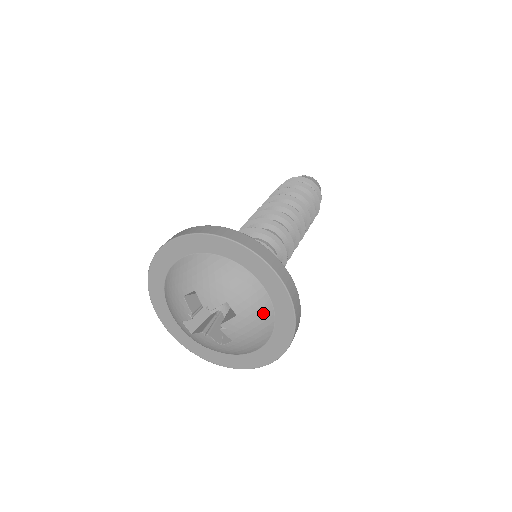
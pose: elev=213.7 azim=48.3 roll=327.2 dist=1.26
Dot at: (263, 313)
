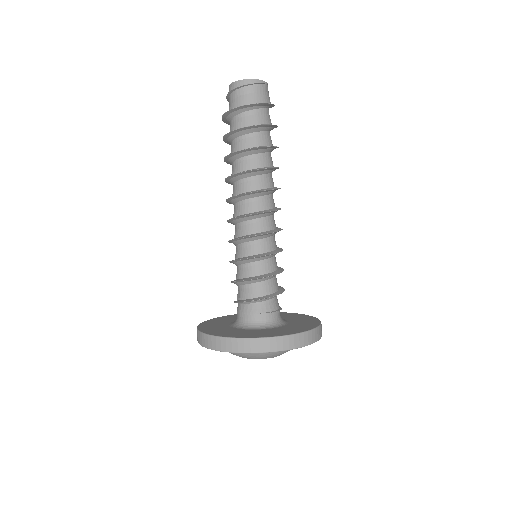
Dot at: occluded
